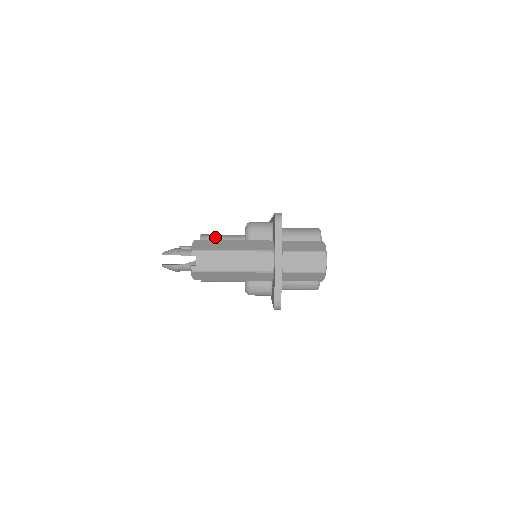
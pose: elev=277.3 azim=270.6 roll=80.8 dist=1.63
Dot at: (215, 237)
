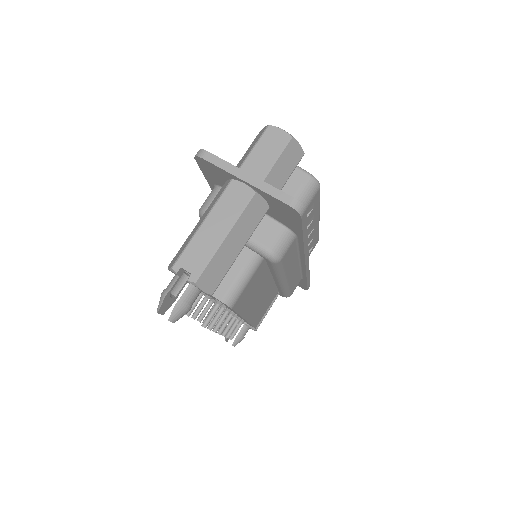
Dot at: occluded
